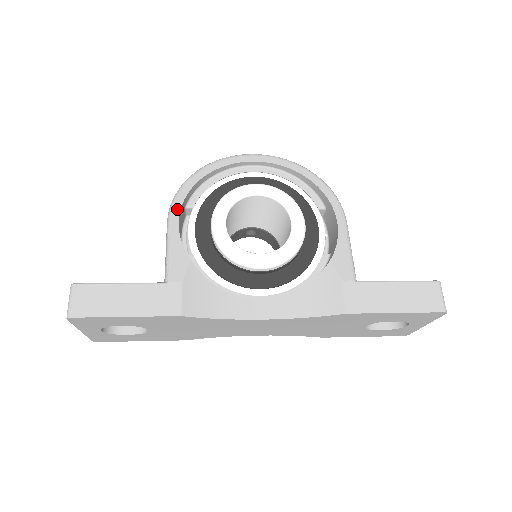
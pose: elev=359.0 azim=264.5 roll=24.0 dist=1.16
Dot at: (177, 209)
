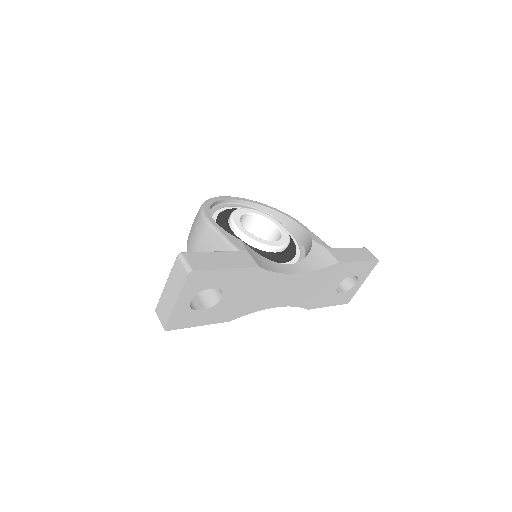
Dot at: (211, 218)
